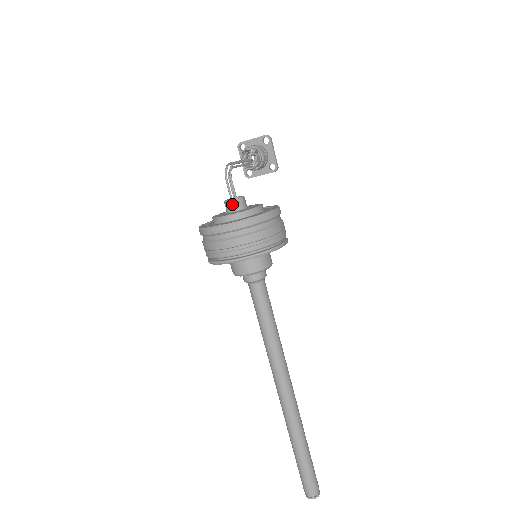
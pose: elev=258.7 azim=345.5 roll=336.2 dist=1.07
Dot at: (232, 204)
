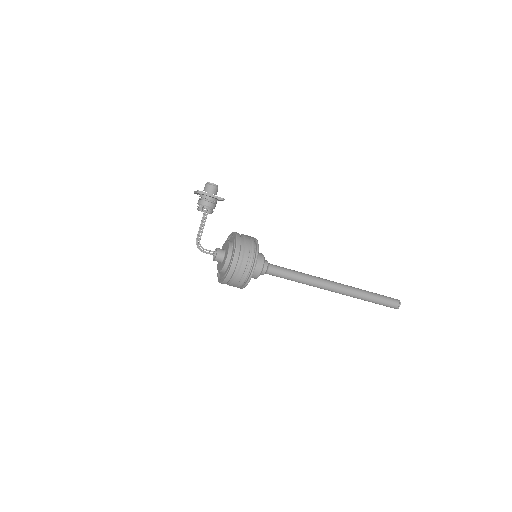
Dot at: occluded
